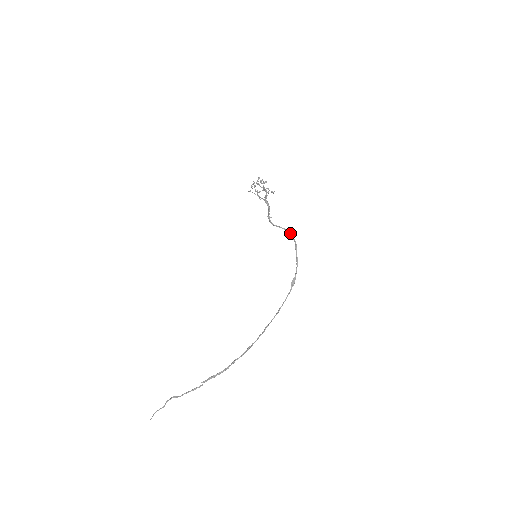
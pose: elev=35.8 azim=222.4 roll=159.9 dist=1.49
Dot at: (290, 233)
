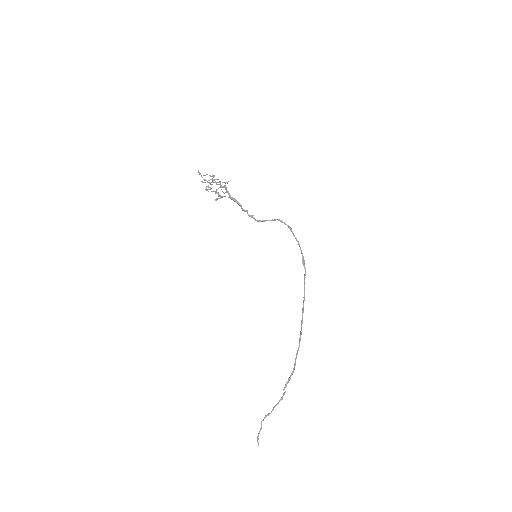
Dot at: (280, 221)
